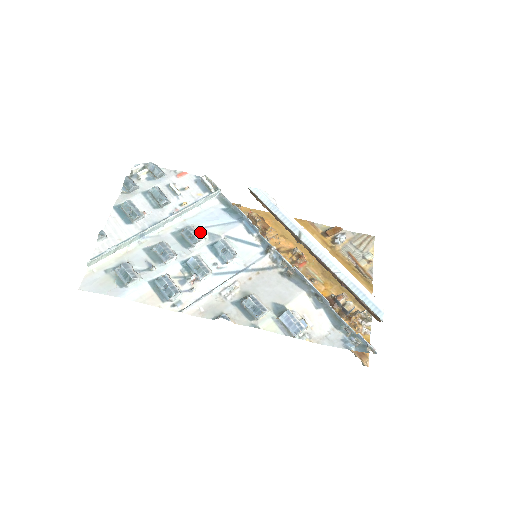
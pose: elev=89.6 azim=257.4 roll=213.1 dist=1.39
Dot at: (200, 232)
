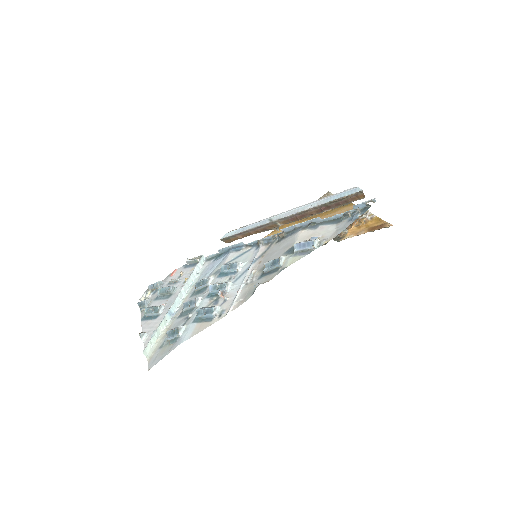
Dot at: occluded
